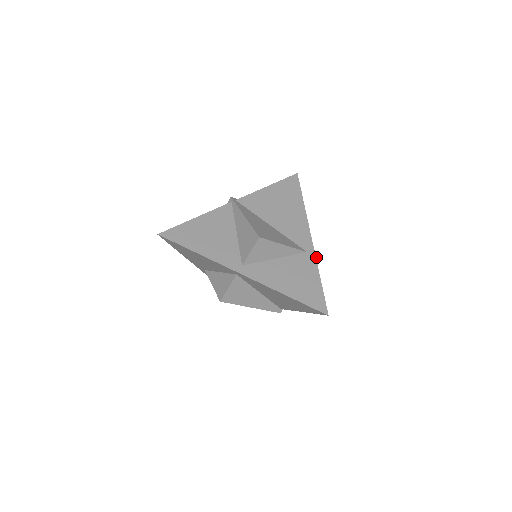
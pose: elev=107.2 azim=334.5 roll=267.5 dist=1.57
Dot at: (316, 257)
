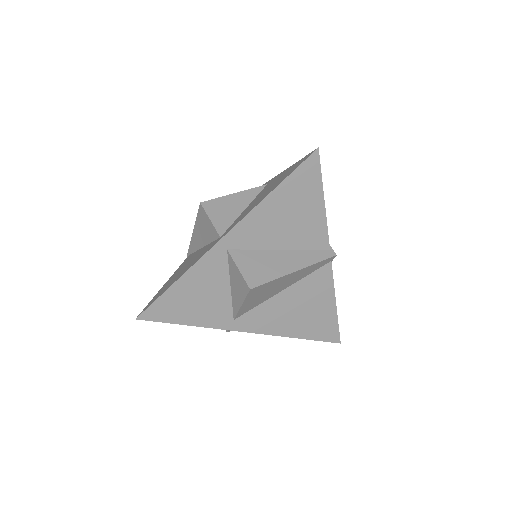
Dot at: occluded
